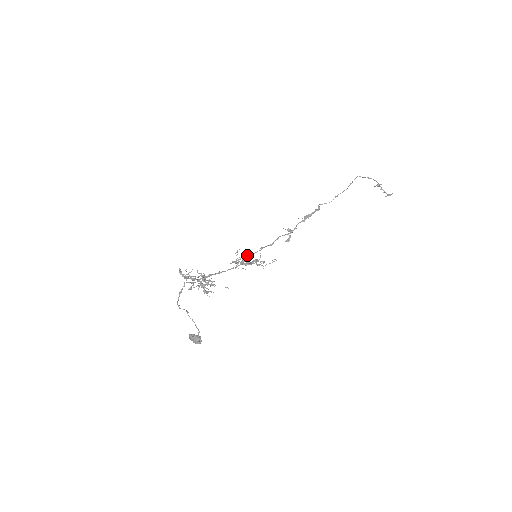
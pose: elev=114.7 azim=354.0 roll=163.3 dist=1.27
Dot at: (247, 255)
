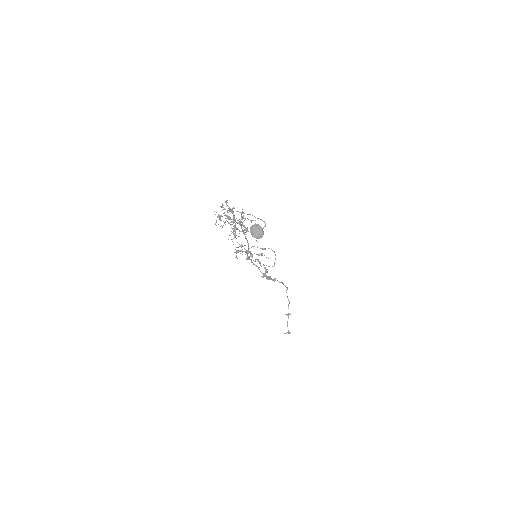
Dot at: occluded
